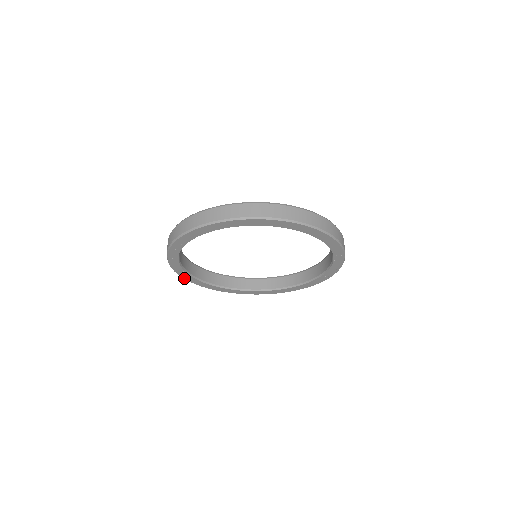
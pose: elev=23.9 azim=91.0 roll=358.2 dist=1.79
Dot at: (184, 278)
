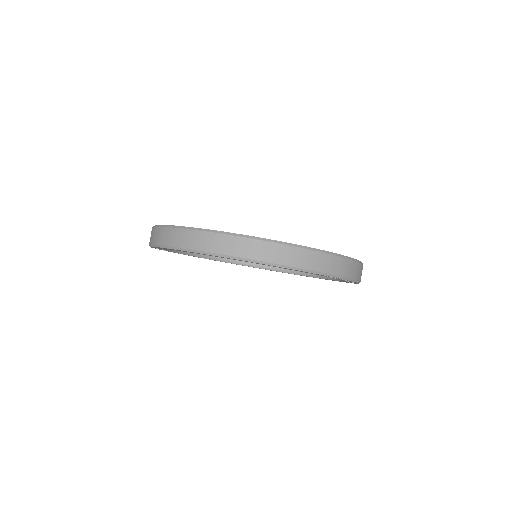
Dot at: occluded
